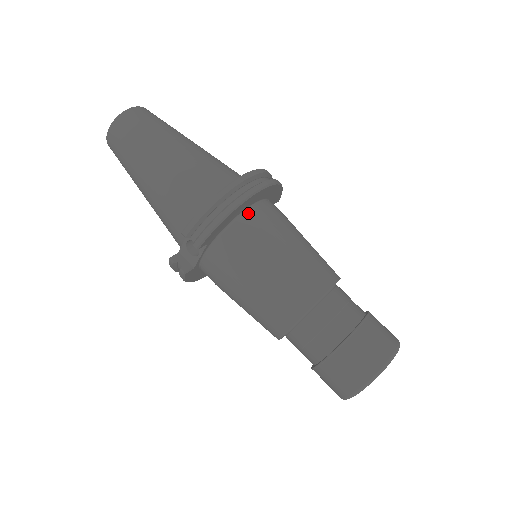
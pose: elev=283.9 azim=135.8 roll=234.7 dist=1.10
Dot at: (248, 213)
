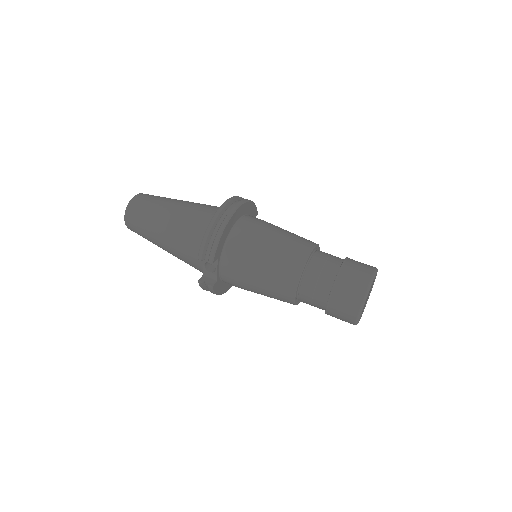
Dot at: (236, 228)
